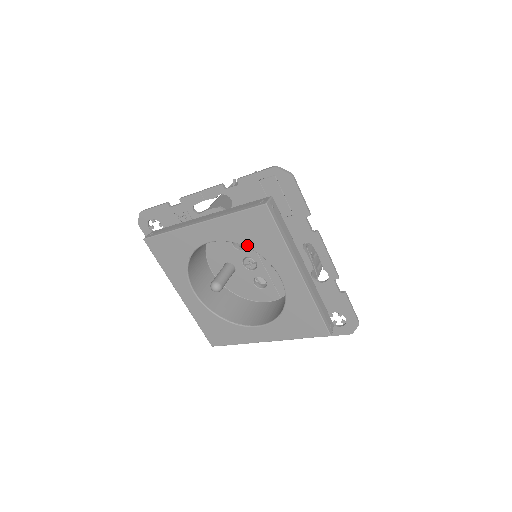
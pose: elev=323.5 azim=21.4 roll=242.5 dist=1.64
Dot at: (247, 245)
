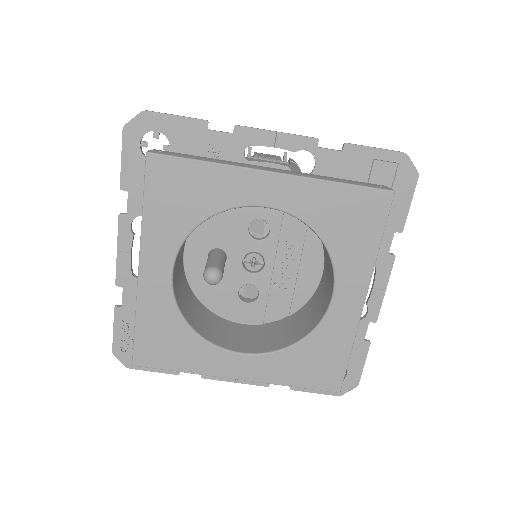
Dot at: (322, 234)
